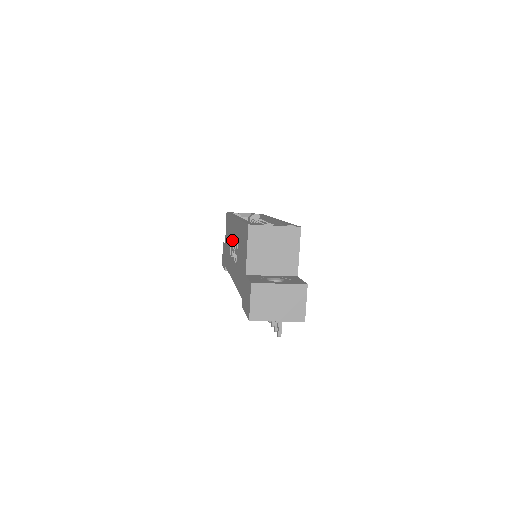
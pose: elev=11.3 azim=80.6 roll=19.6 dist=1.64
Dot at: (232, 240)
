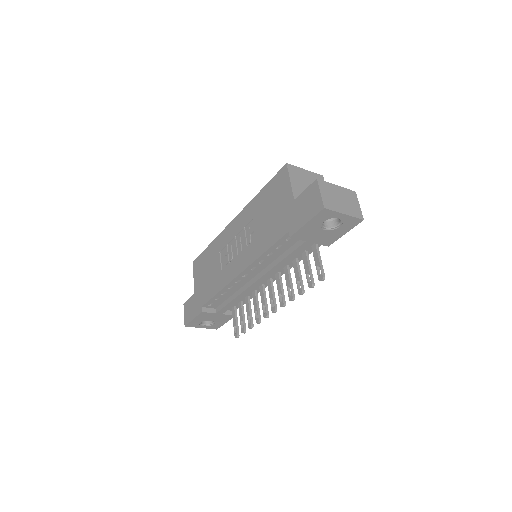
Dot at: (228, 247)
